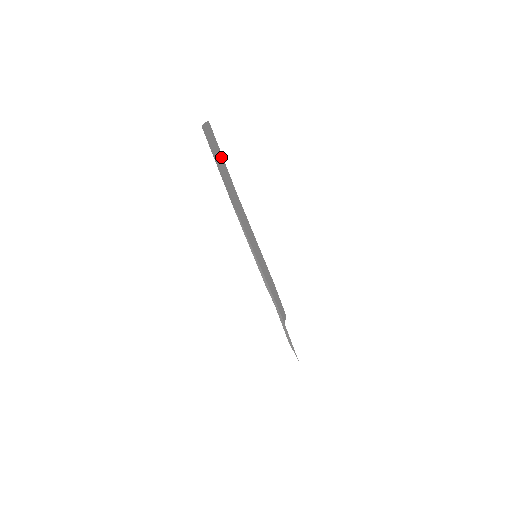
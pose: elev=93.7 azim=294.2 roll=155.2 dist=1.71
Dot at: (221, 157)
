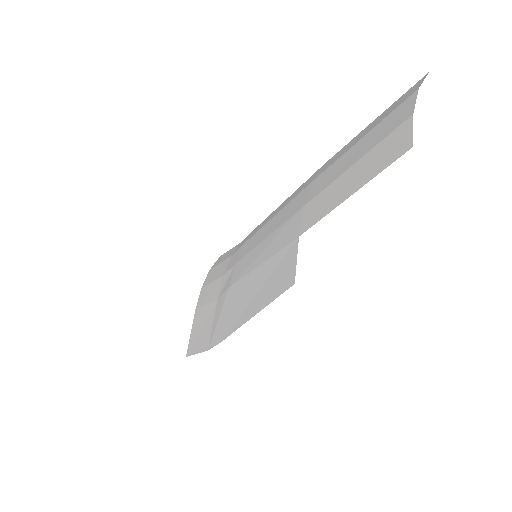
Dot at: (368, 127)
